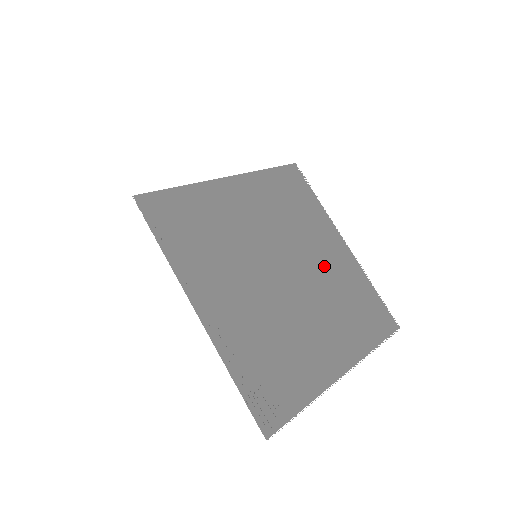
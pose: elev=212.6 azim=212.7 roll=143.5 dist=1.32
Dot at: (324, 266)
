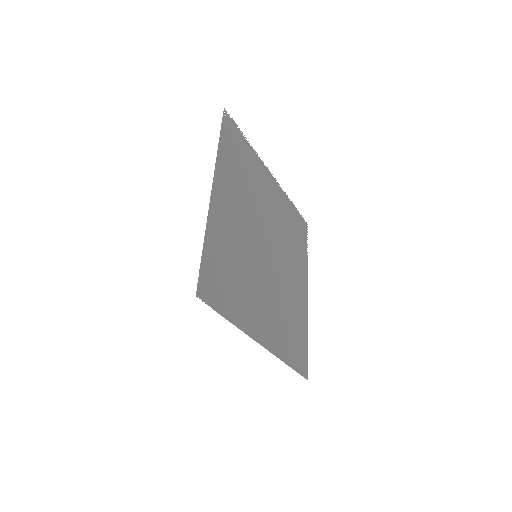
Dot at: (275, 216)
